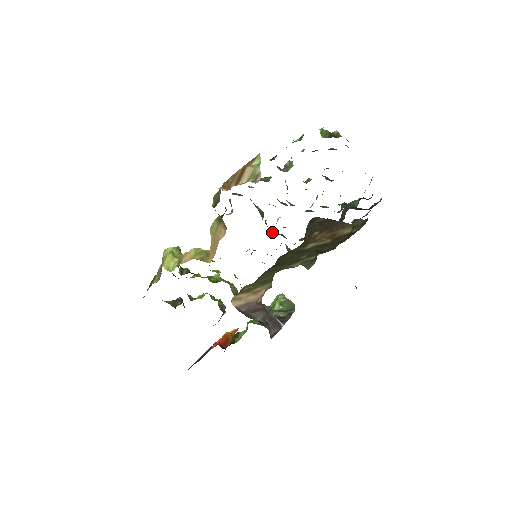
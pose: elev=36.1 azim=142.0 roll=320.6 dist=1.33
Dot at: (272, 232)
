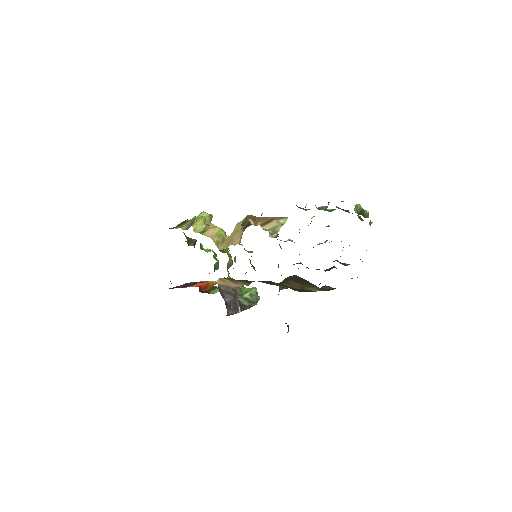
Dot at: (279, 244)
